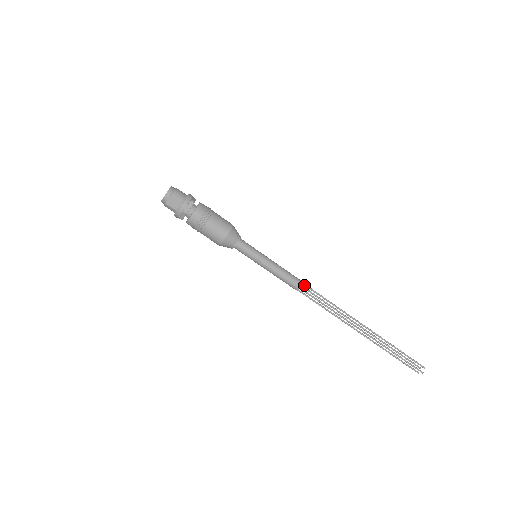
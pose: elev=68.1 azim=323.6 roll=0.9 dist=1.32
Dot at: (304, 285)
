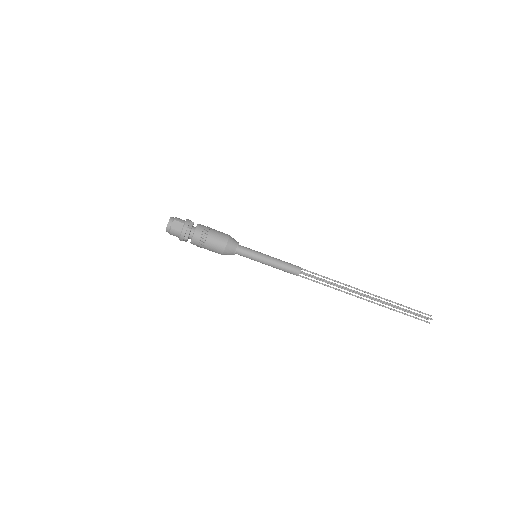
Dot at: occluded
